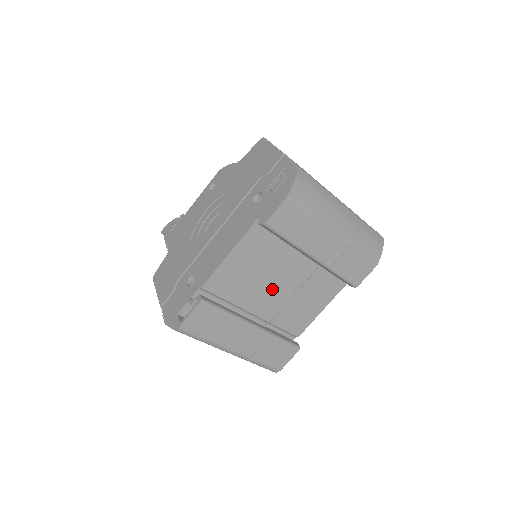
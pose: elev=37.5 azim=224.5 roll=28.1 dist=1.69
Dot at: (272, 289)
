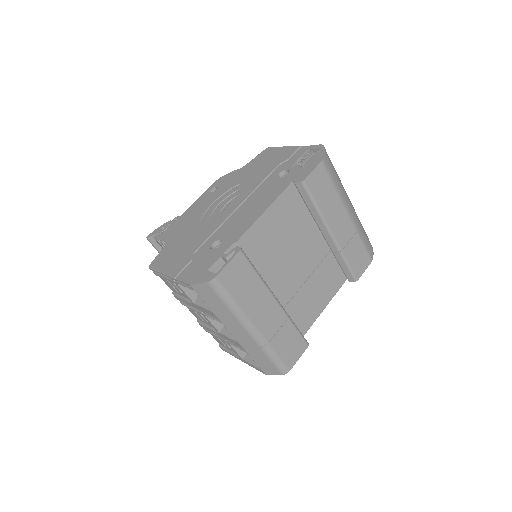
Dot at: (291, 266)
